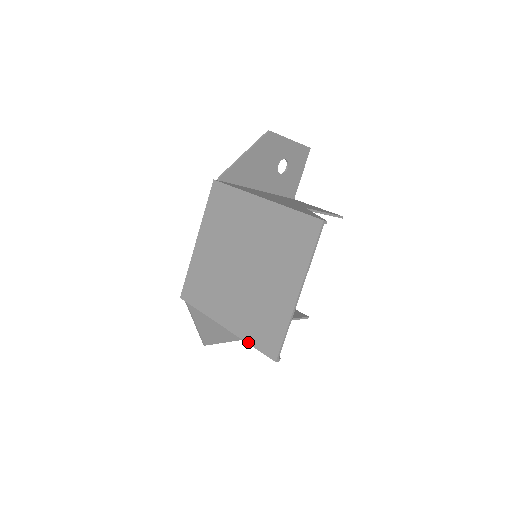
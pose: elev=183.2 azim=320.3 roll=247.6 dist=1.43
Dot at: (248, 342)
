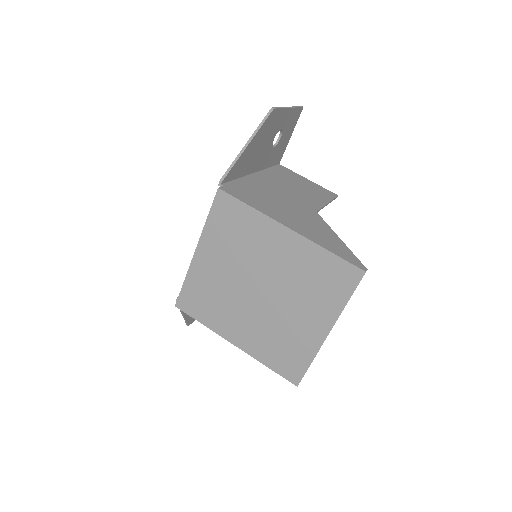
Dot at: (265, 364)
